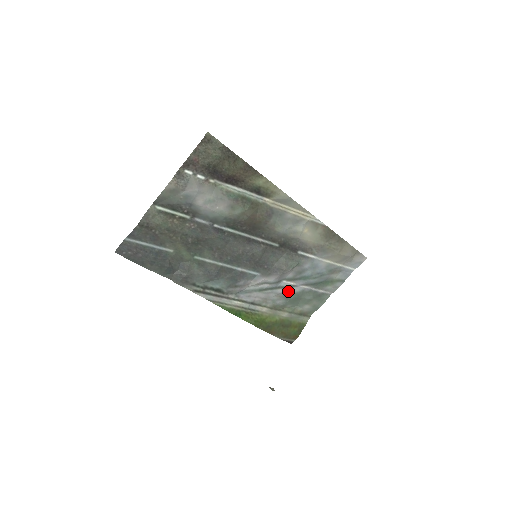
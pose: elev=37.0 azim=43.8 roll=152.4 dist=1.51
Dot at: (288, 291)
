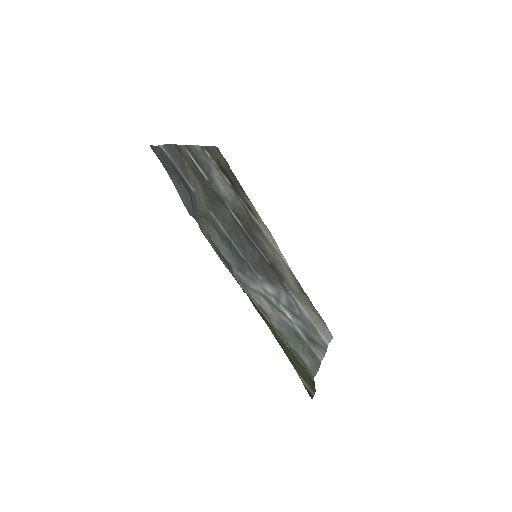
Dot at: (287, 321)
